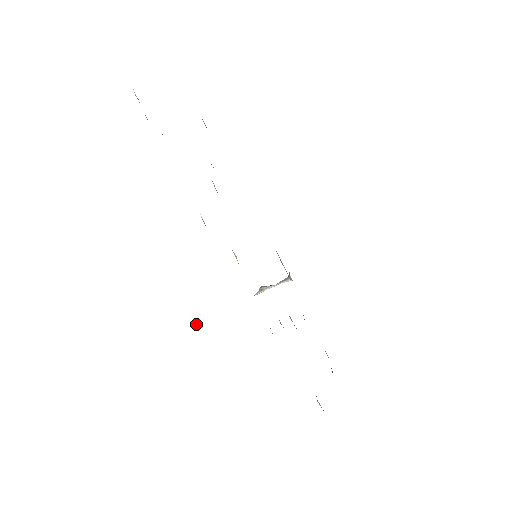
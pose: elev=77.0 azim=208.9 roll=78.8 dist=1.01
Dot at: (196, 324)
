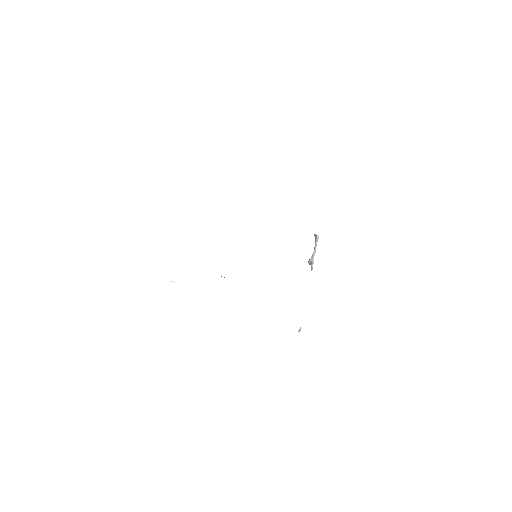
Dot at: (300, 329)
